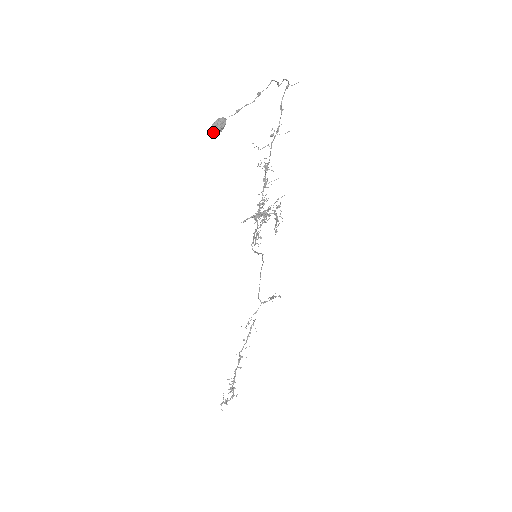
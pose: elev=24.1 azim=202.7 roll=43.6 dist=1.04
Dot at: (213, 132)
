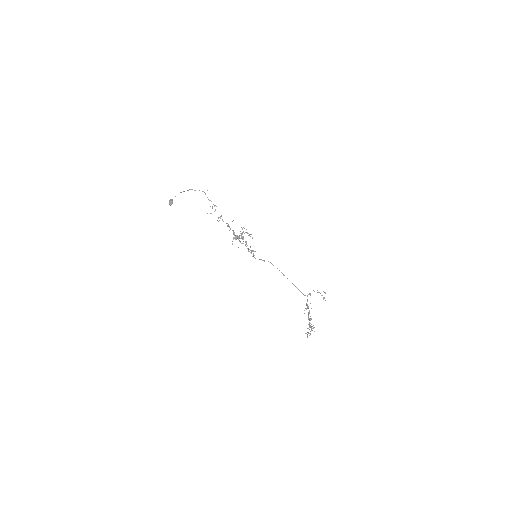
Dot at: (170, 204)
